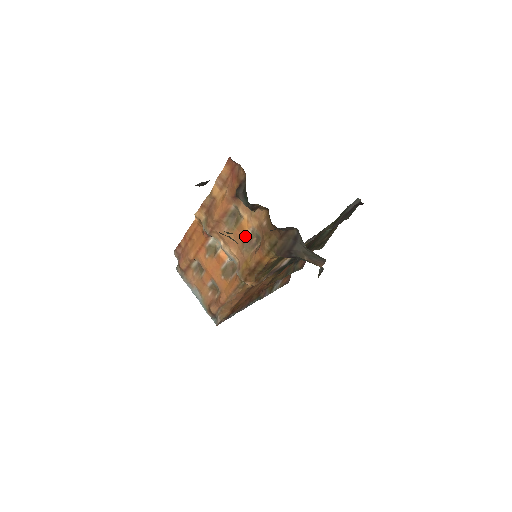
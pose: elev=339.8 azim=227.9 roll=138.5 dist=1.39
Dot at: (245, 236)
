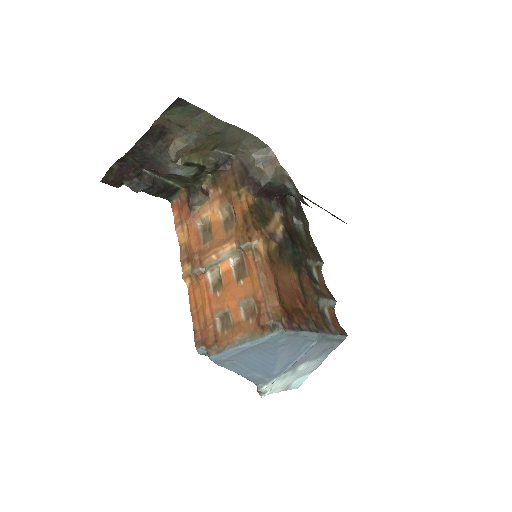
Dot at: (222, 224)
